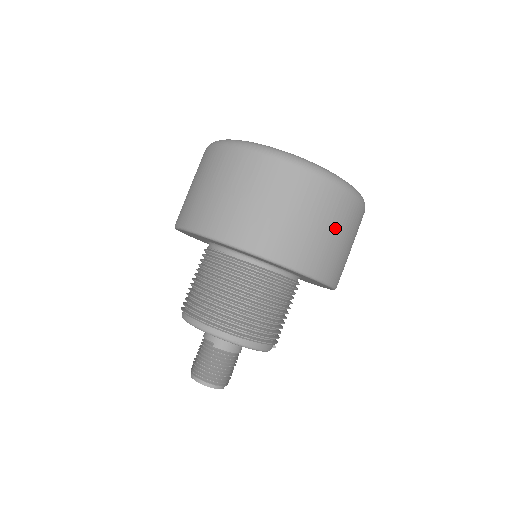
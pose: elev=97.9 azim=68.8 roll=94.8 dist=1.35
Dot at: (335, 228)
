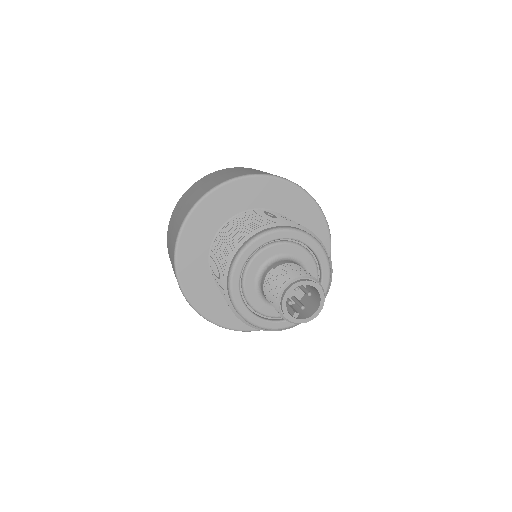
Dot at: occluded
